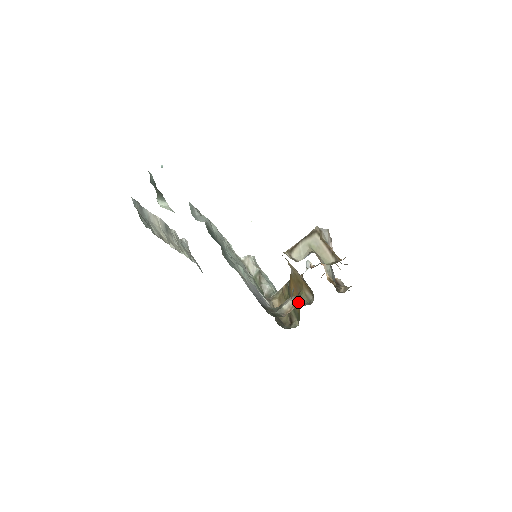
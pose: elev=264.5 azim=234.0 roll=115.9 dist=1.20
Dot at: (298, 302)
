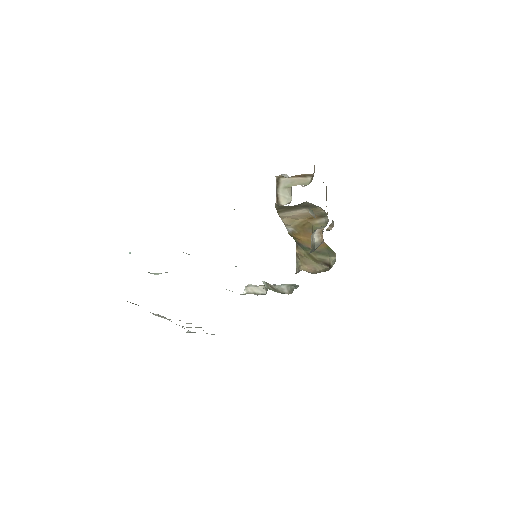
Dot at: (320, 229)
